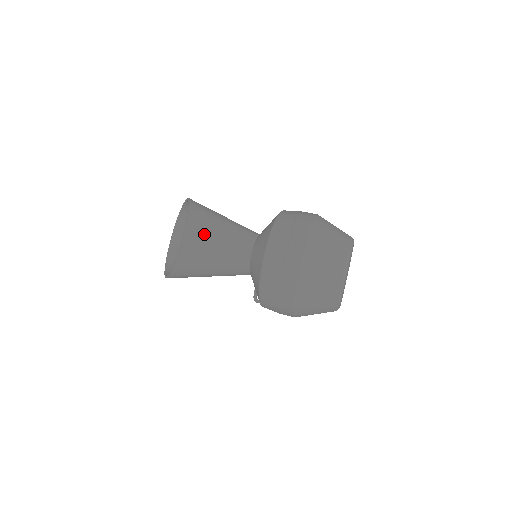
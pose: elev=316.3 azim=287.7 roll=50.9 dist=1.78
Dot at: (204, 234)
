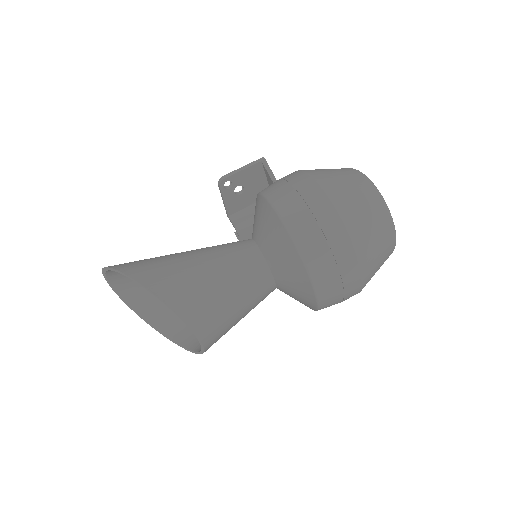
Dot at: (218, 319)
